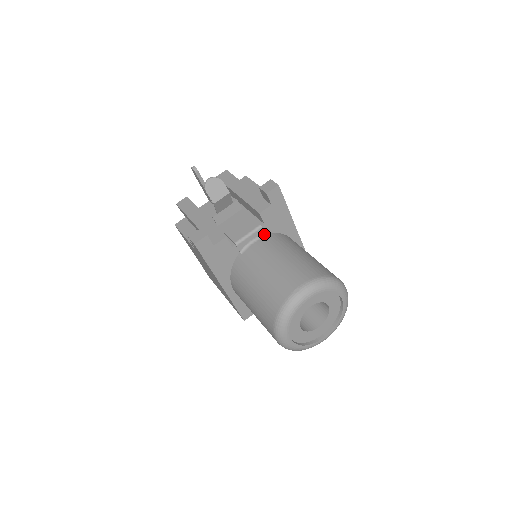
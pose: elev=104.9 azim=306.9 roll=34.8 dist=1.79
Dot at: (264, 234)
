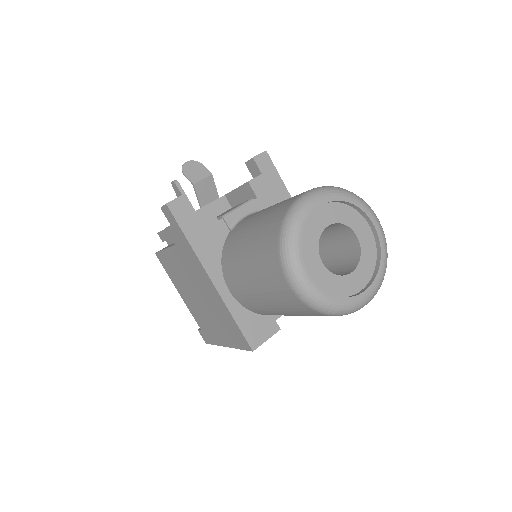
Dot at: (259, 210)
